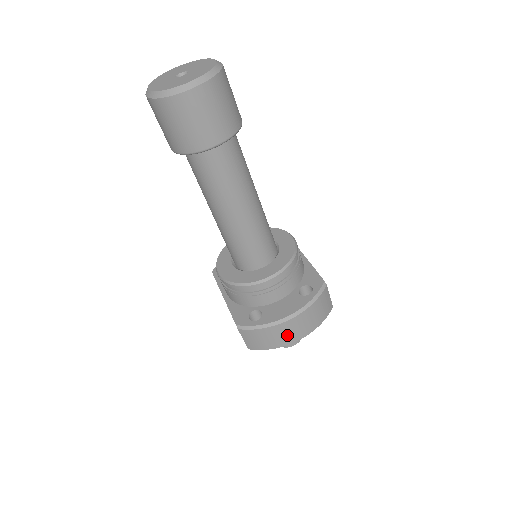
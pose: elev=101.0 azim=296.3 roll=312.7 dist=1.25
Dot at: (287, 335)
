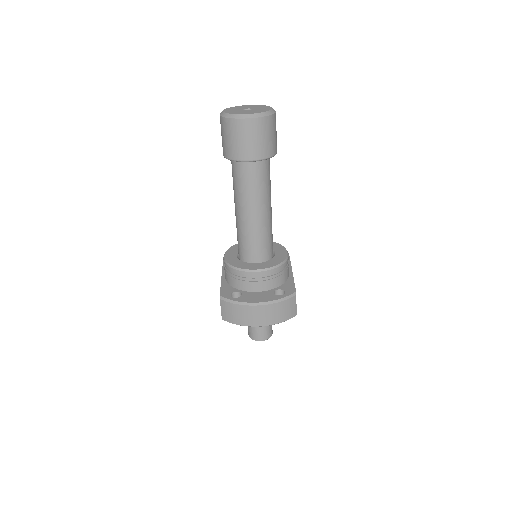
Dot at: (252, 318)
